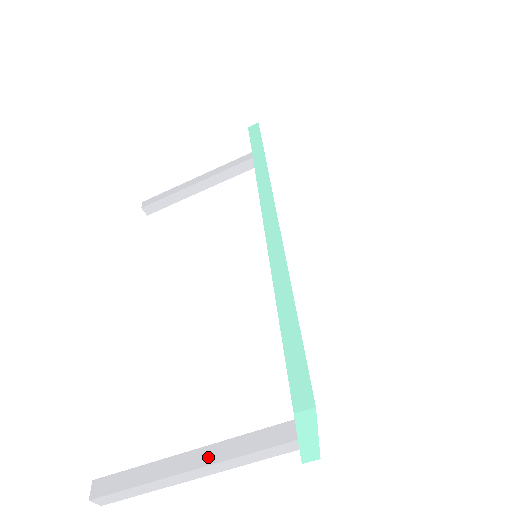
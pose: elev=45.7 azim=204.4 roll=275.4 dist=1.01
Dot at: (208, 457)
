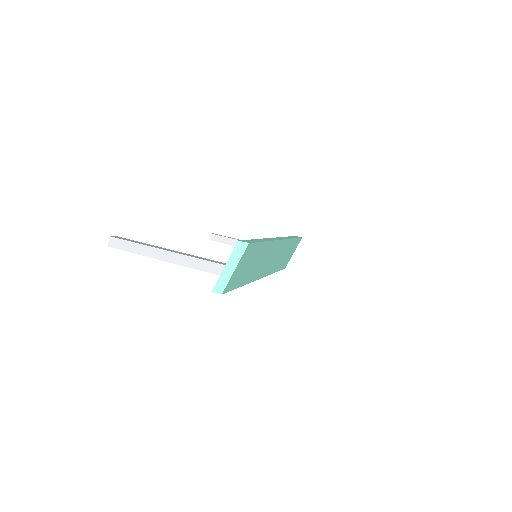
Dot at: (179, 253)
